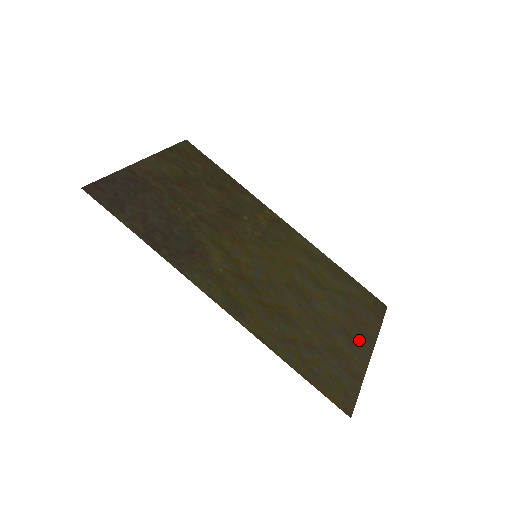
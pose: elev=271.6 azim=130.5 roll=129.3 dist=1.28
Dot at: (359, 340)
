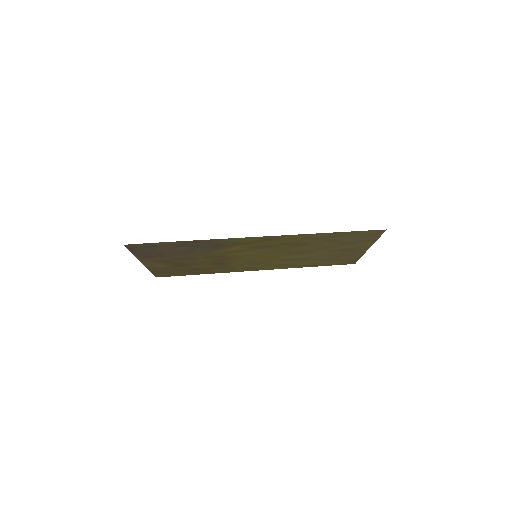
Dot at: (355, 250)
